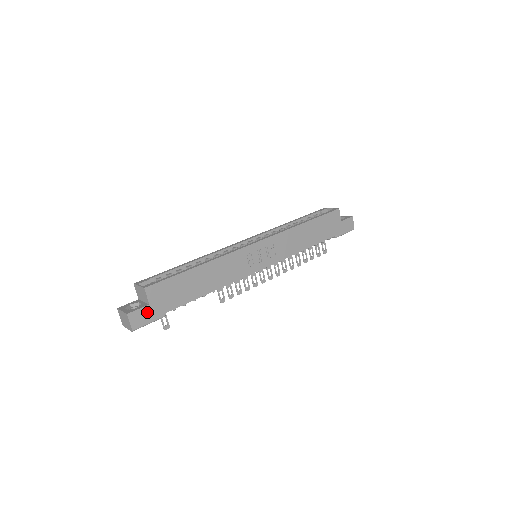
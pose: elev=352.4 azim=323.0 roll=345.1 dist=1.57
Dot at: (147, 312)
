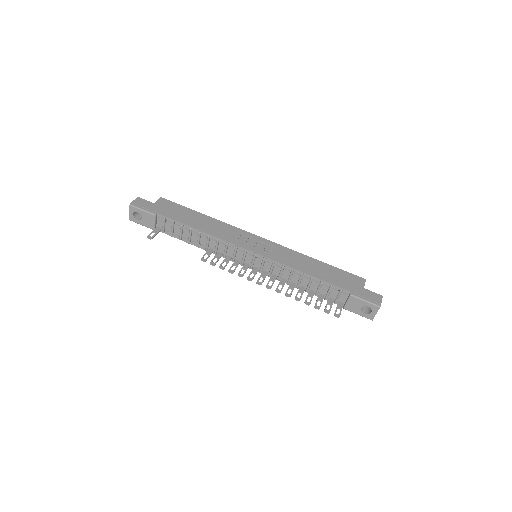
Dot at: (148, 205)
